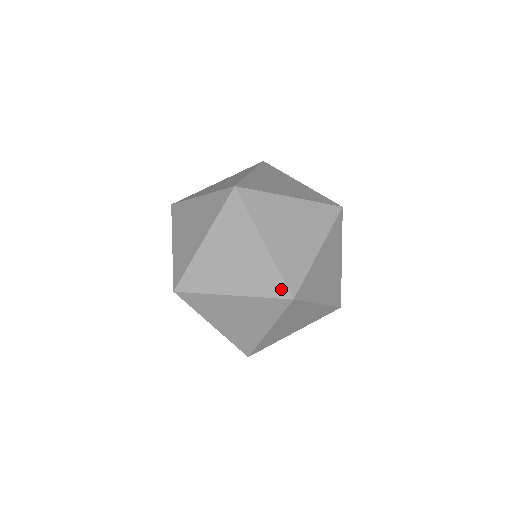
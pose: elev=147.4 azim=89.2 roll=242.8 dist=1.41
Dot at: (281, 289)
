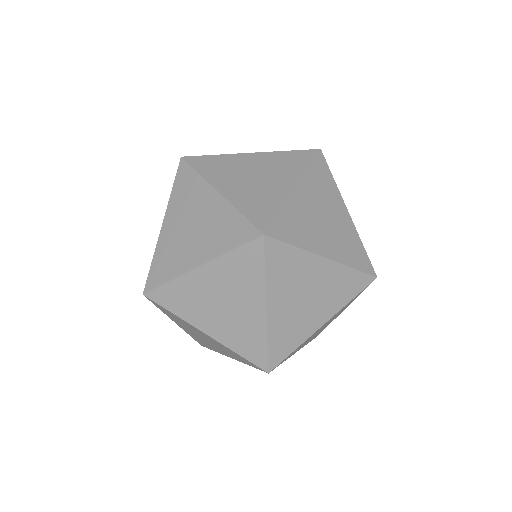
Dot at: occluded
